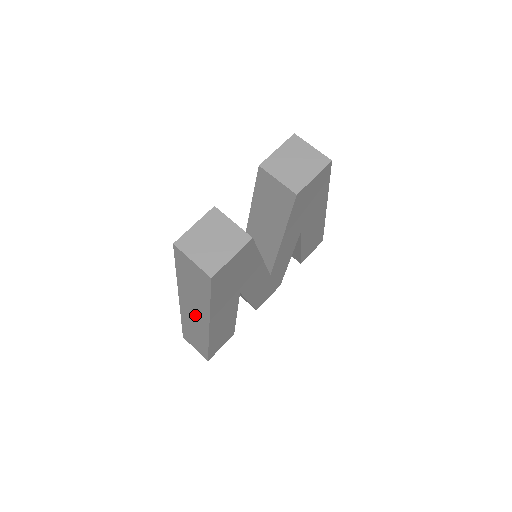
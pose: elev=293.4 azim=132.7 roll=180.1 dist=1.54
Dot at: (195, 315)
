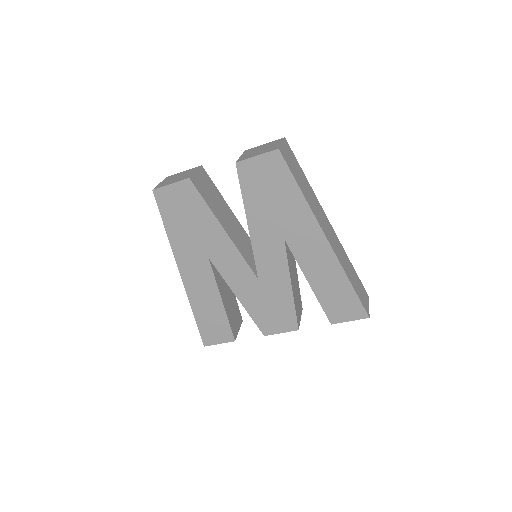
Dot at: occluded
